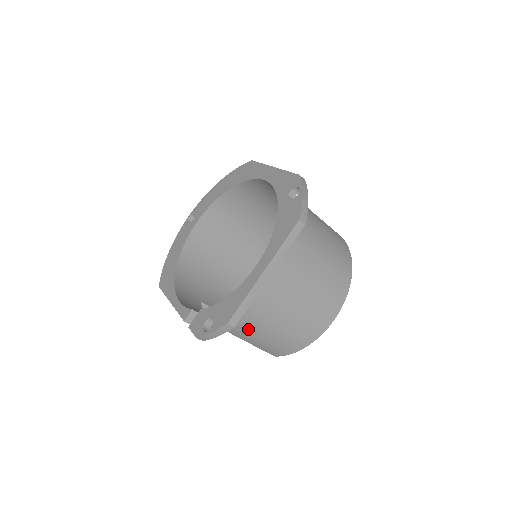
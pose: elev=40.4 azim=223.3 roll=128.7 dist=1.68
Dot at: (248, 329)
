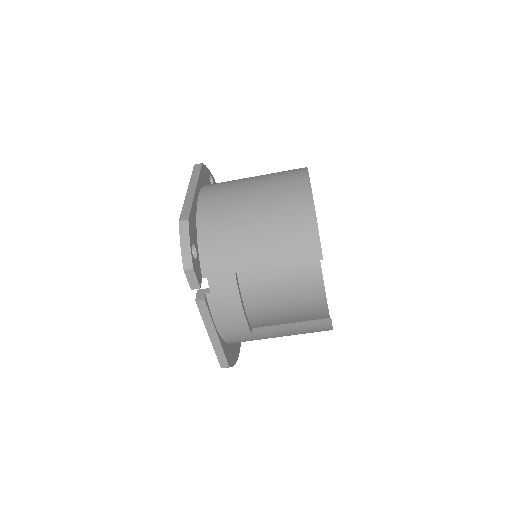
Dot at: (240, 242)
